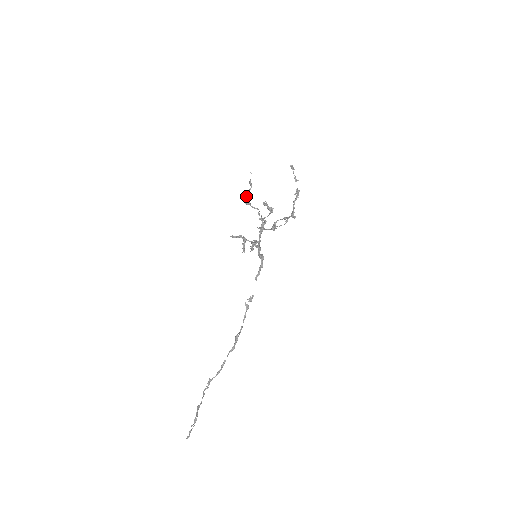
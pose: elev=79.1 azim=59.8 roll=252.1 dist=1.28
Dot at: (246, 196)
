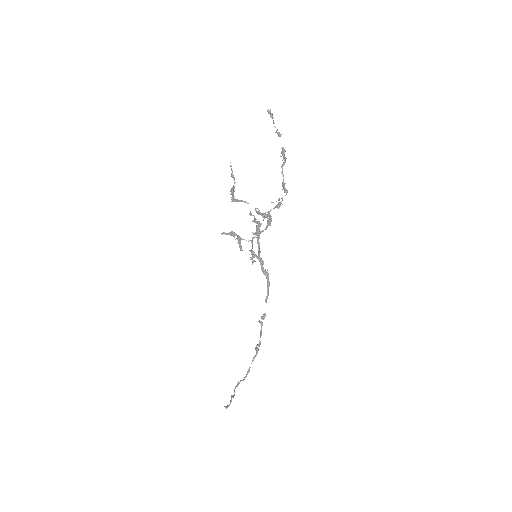
Dot at: (231, 193)
